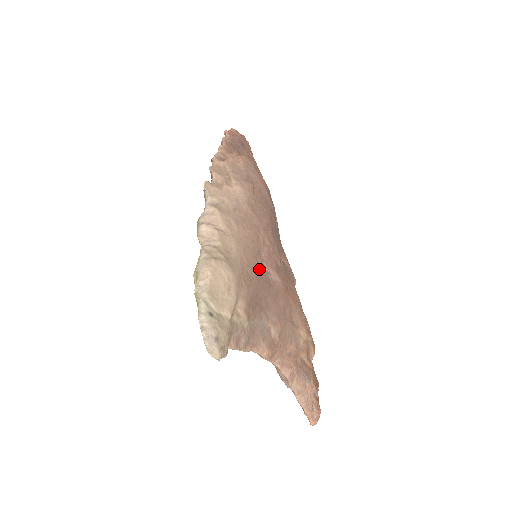
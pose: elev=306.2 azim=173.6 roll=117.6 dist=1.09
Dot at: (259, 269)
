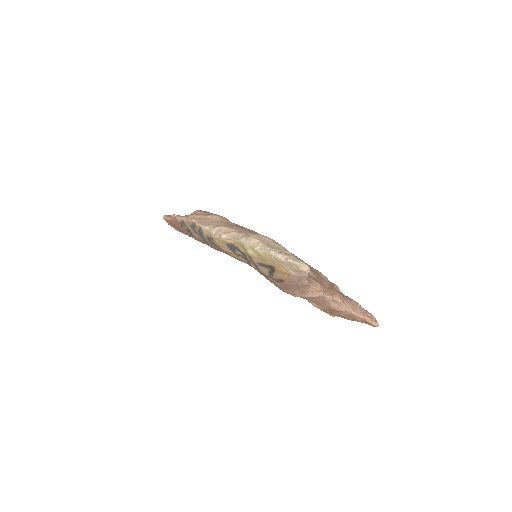
Dot at: occluded
